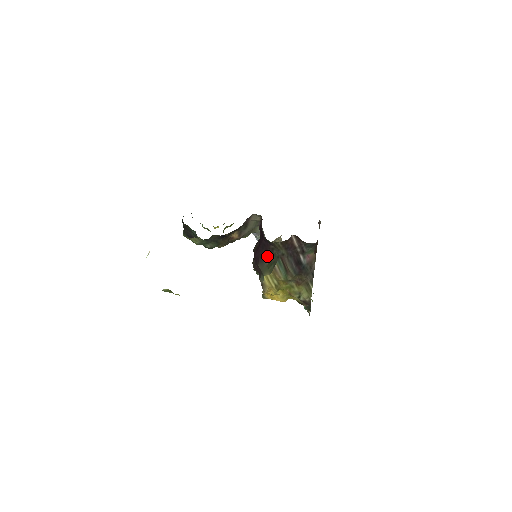
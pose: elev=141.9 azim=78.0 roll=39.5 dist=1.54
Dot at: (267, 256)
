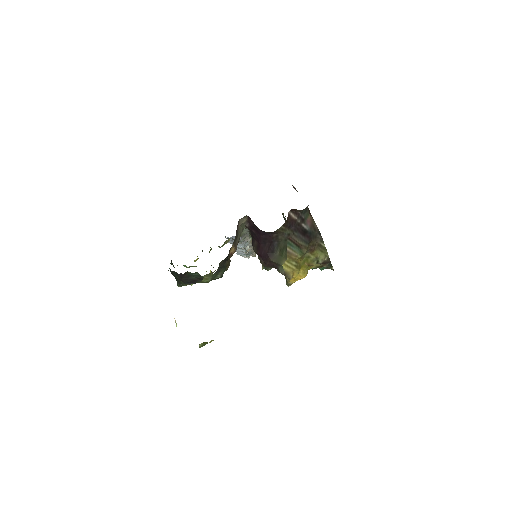
Dot at: (274, 247)
